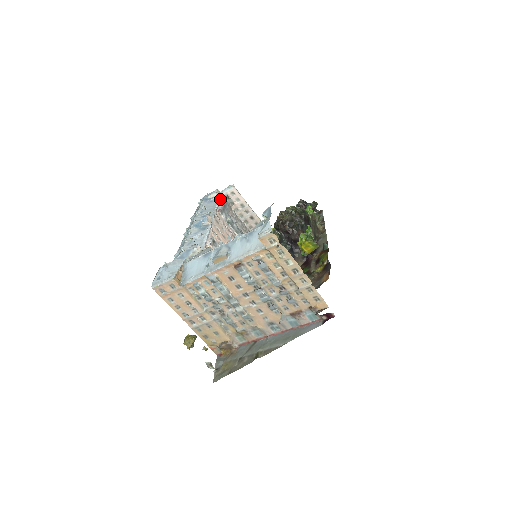
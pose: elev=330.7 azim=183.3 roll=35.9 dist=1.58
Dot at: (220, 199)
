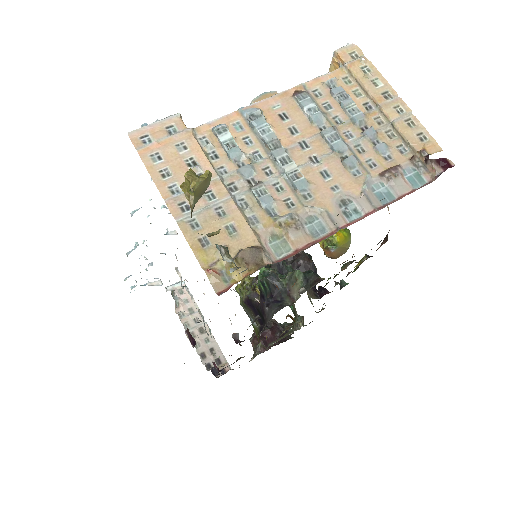
Dot at: occluded
